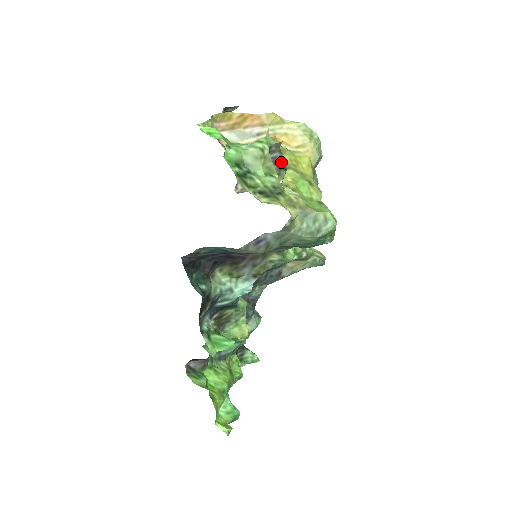
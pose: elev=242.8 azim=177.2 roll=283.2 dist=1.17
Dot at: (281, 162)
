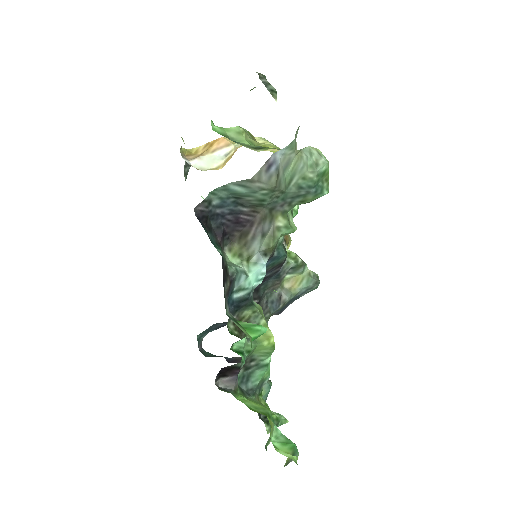
Dot at: (271, 87)
